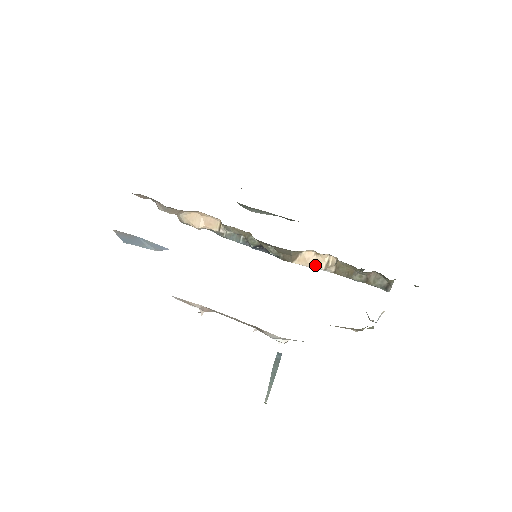
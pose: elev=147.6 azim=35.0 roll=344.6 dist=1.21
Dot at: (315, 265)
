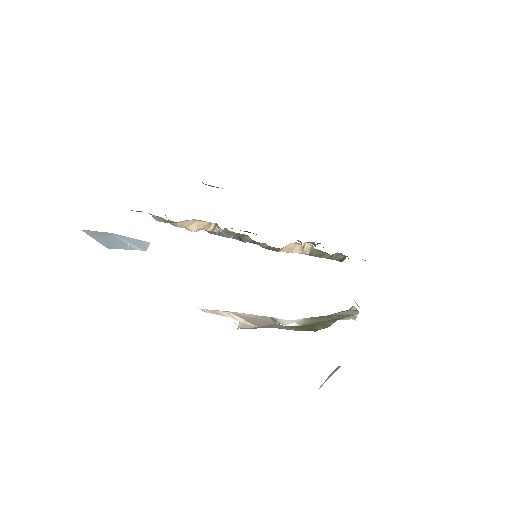
Dot at: (295, 251)
